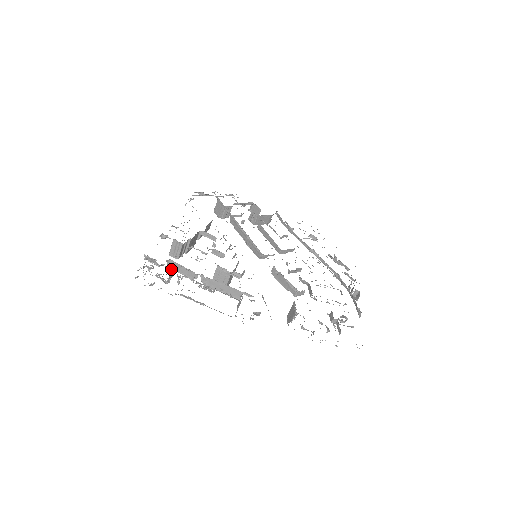
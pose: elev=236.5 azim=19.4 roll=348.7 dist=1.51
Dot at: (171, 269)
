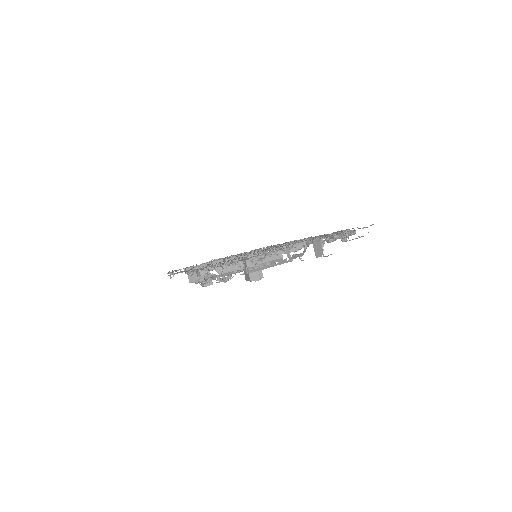
Dot at: occluded
